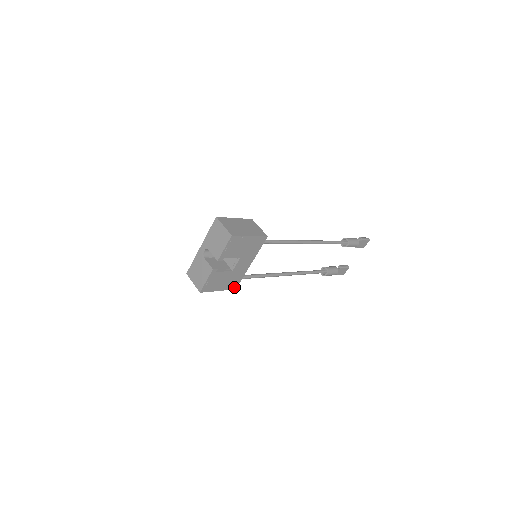
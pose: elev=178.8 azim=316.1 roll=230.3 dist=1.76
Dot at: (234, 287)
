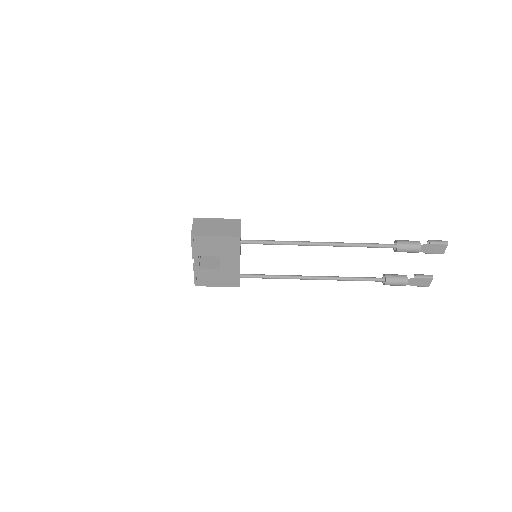
Dot at: (236, 285)
